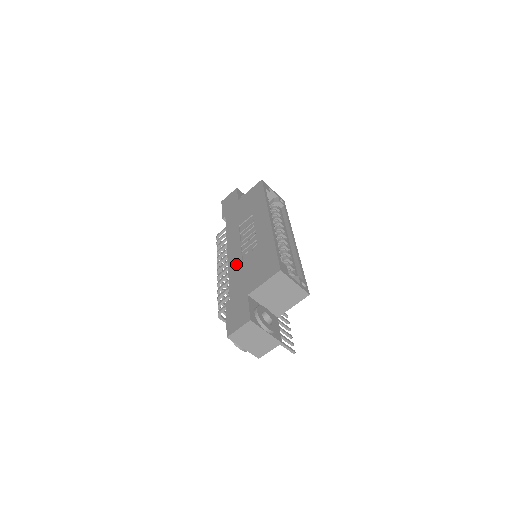
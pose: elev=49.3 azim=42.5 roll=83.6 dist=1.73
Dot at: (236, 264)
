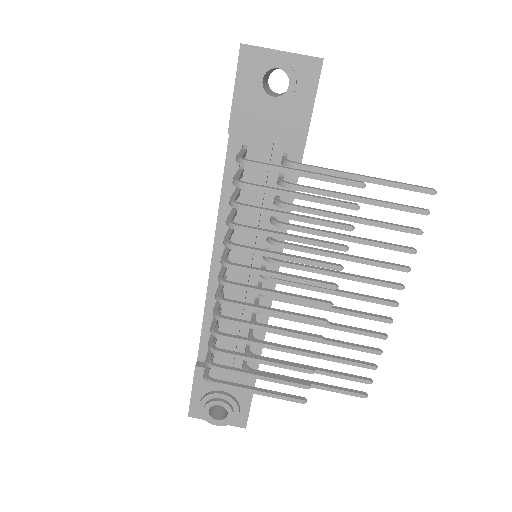
Dot at: occluded
